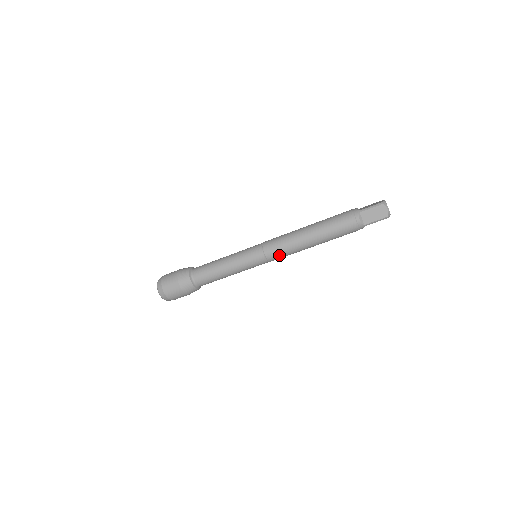
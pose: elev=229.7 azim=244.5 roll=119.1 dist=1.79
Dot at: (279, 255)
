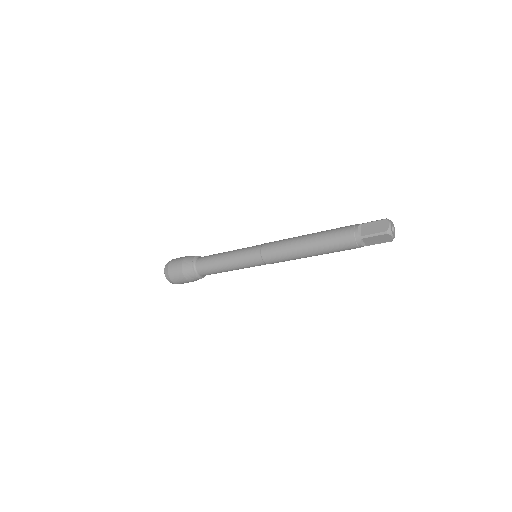
Dot at: occluded
